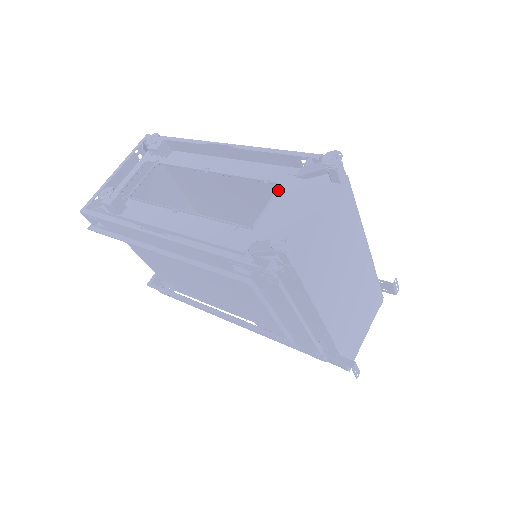
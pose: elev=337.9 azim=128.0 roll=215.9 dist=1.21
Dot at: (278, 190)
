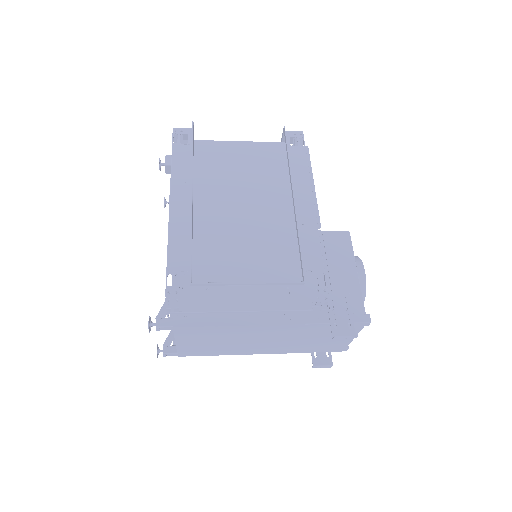
Dot at: occluded
